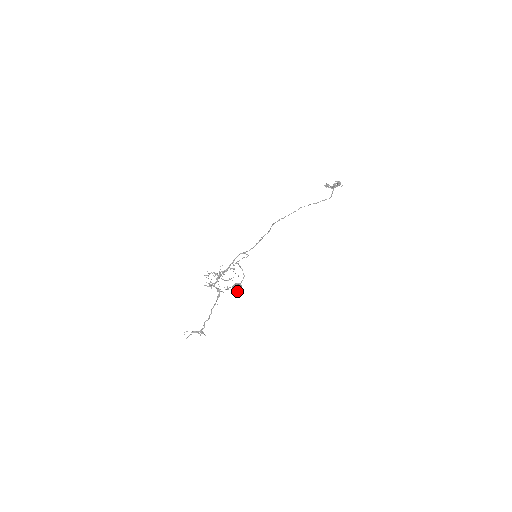
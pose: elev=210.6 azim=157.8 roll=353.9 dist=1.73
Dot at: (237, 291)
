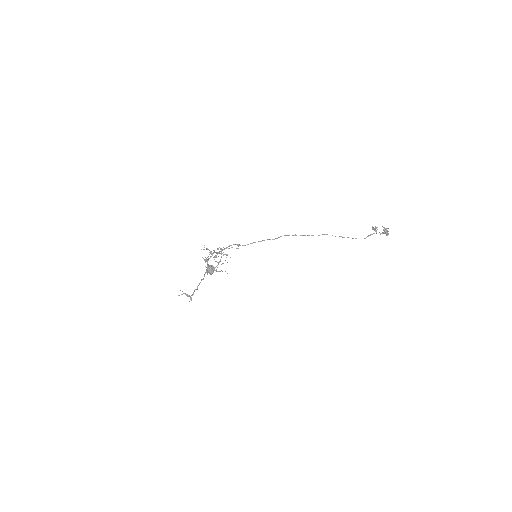
Dot at: (209, 272)
